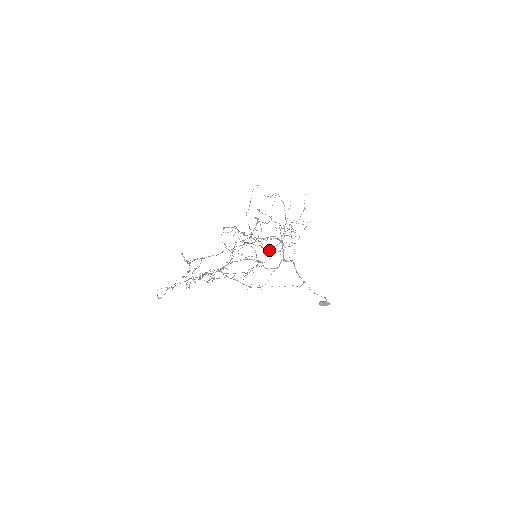
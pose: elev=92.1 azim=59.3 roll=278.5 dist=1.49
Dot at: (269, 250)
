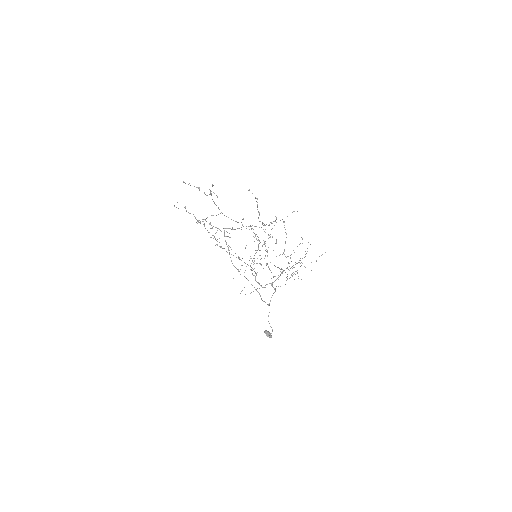
Dot at: occluded
